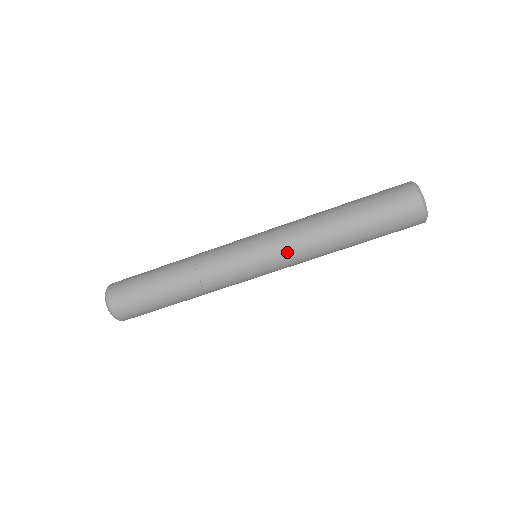
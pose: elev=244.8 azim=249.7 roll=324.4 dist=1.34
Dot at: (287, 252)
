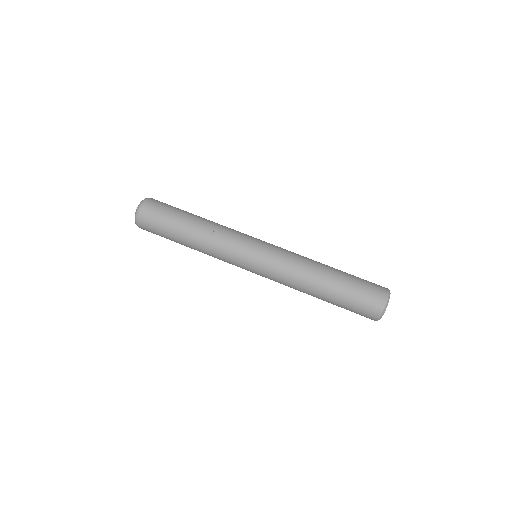
Dot at: (282, 257)
